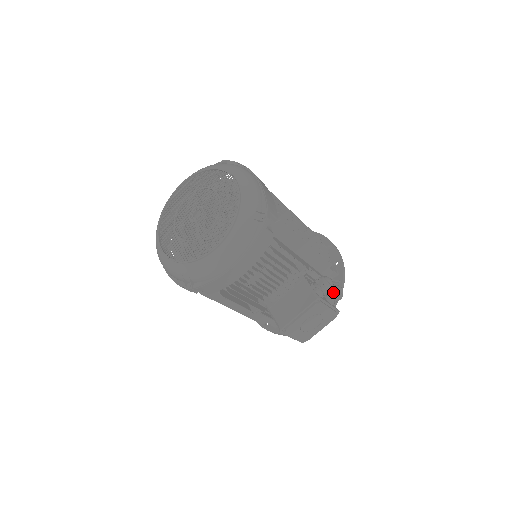
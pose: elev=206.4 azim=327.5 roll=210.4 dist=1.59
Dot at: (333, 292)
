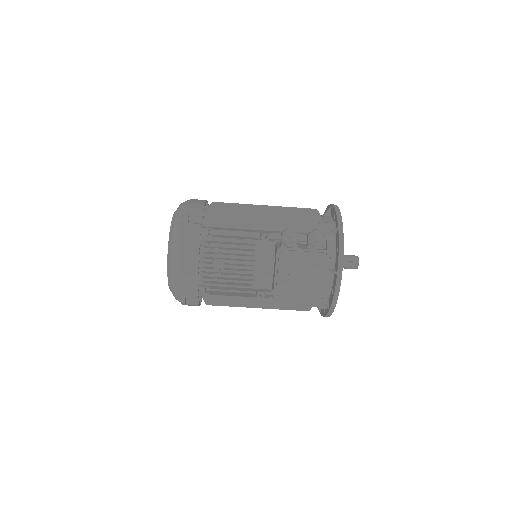
Dot at: (307, 238)
